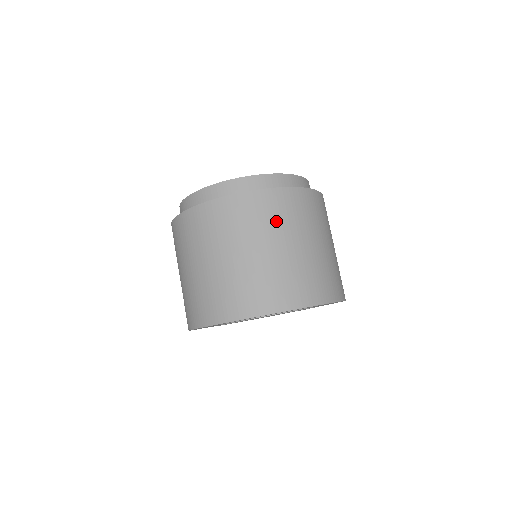
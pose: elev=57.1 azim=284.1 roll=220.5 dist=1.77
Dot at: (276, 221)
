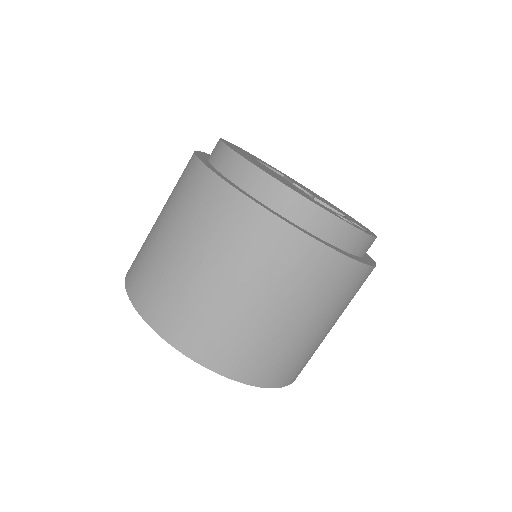
Dot at: (344, 301)
